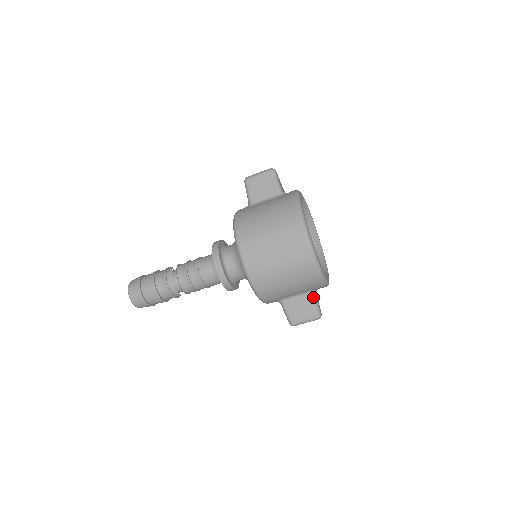
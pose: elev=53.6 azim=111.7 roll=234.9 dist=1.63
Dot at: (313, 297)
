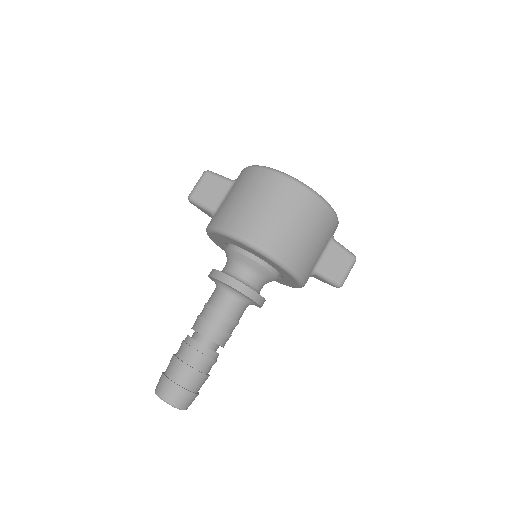
Dot at: (337, 243)
